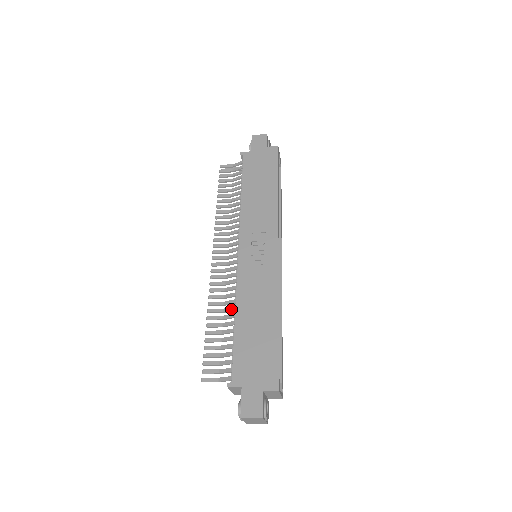
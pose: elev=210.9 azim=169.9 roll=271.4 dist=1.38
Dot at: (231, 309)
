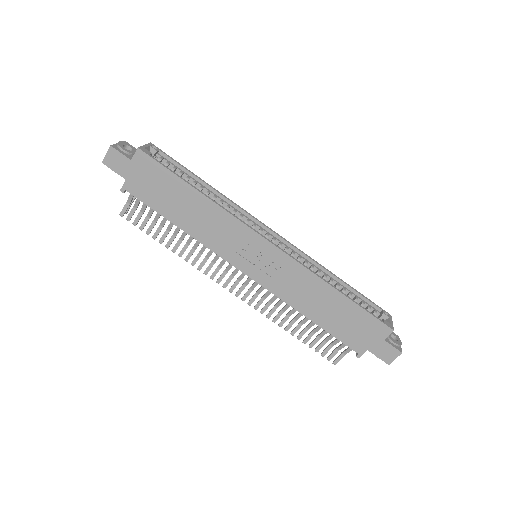
Dot at: (294, 311)
